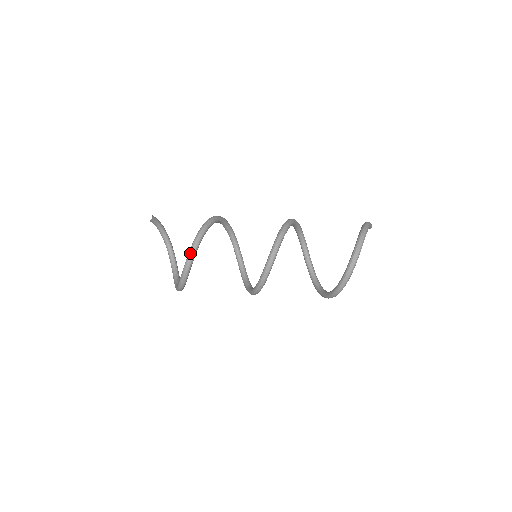
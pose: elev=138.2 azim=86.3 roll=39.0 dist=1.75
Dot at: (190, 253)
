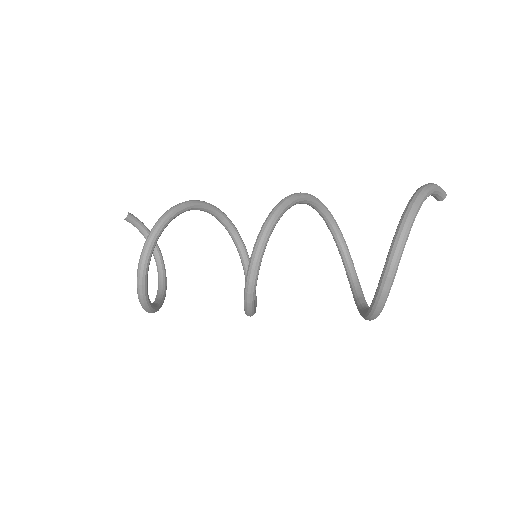
Dot at: (144, 245)
